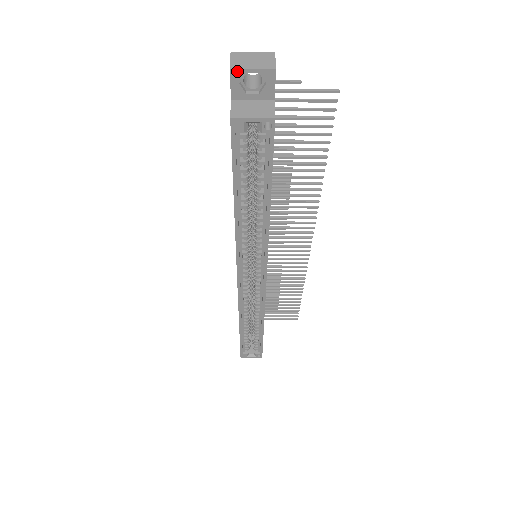
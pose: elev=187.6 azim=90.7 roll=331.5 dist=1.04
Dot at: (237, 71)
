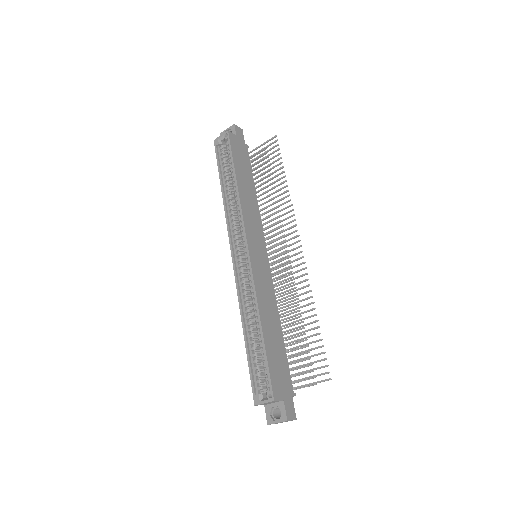
Dot at: occluded
